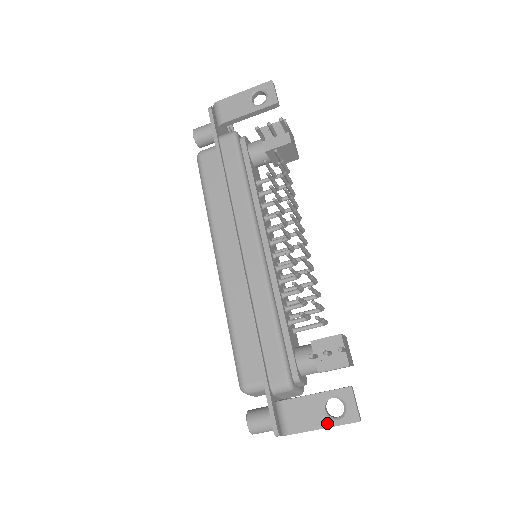
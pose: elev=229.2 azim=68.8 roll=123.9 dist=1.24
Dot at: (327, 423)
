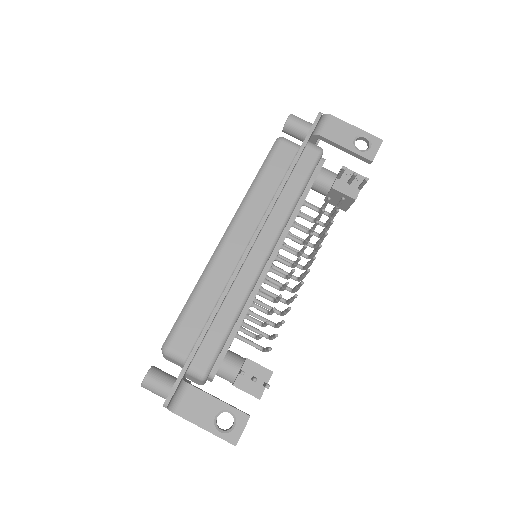
Dot at: (211, 428)
